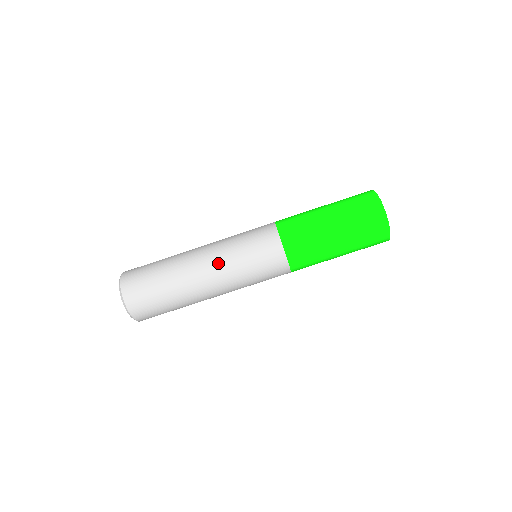
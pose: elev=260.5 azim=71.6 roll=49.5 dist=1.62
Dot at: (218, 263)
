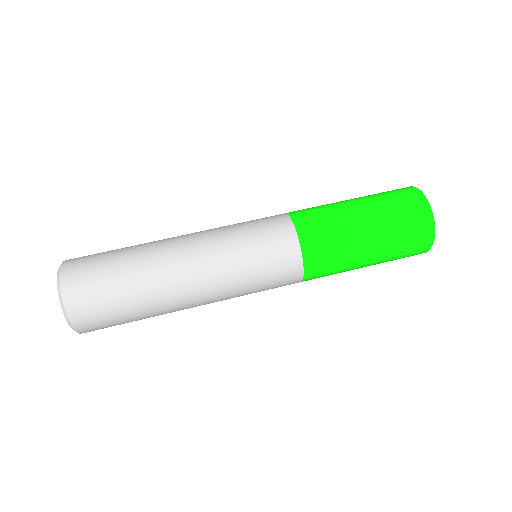
Dot at: (210, 264)
